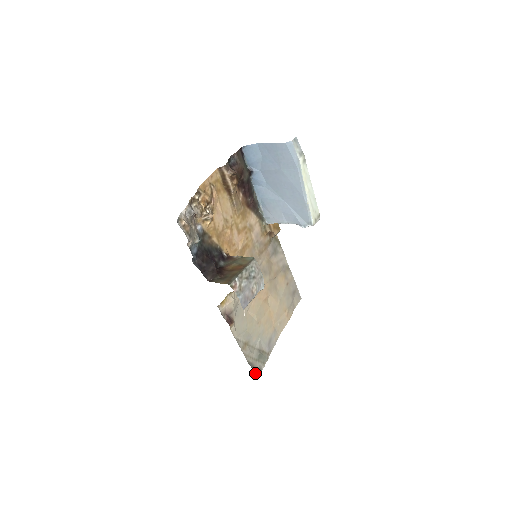
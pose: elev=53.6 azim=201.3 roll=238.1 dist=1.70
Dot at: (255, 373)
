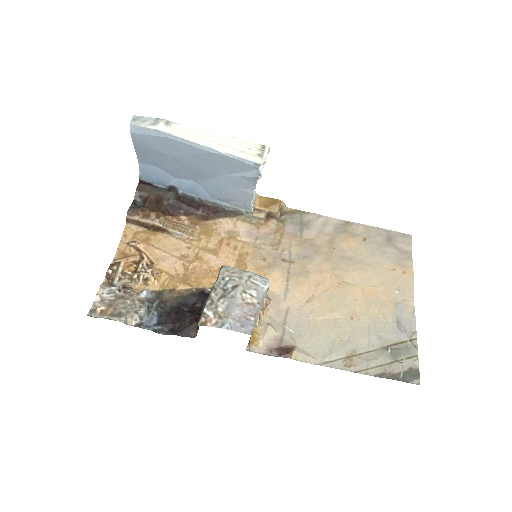
Dot at: (405, 380)
